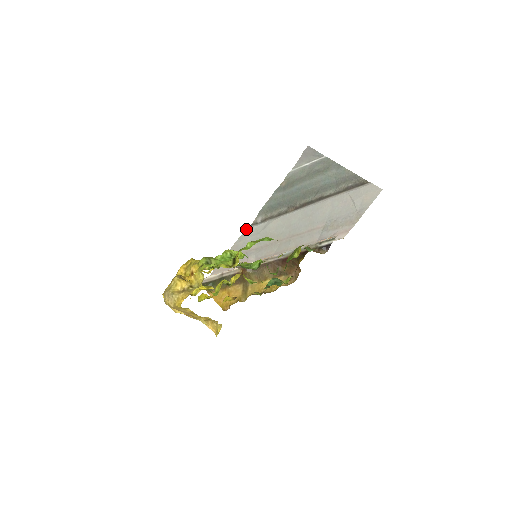
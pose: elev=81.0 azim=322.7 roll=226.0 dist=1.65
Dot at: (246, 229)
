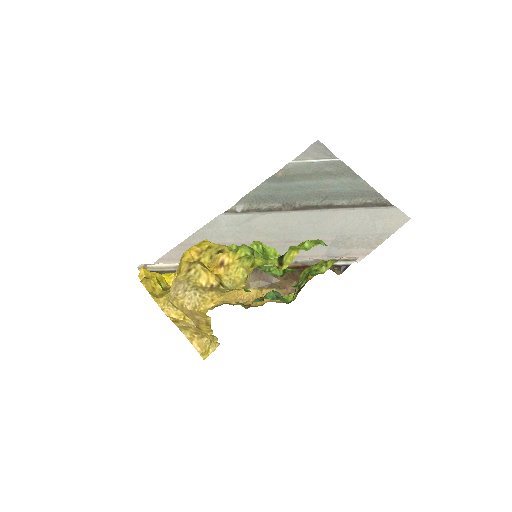
Dot at: (220, 215)
